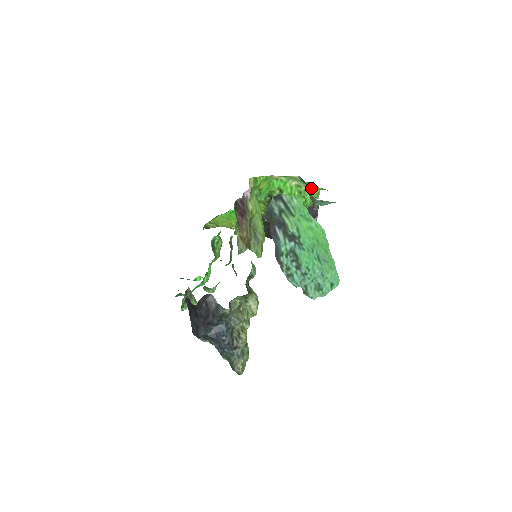
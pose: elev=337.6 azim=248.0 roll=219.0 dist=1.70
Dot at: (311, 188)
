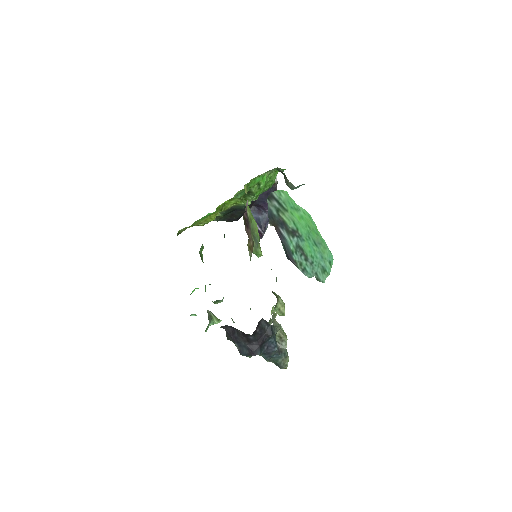
Dot at: (277, 171)
